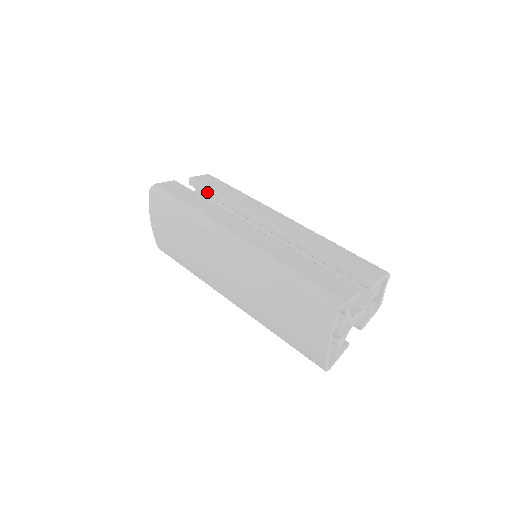
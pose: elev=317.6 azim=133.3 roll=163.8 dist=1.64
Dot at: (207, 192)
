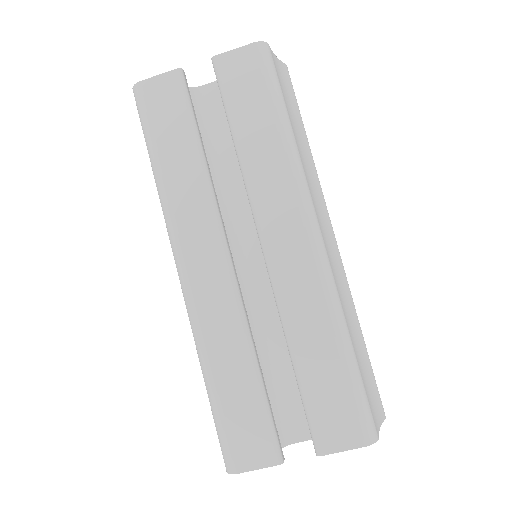
Dot at: (224, 108)
